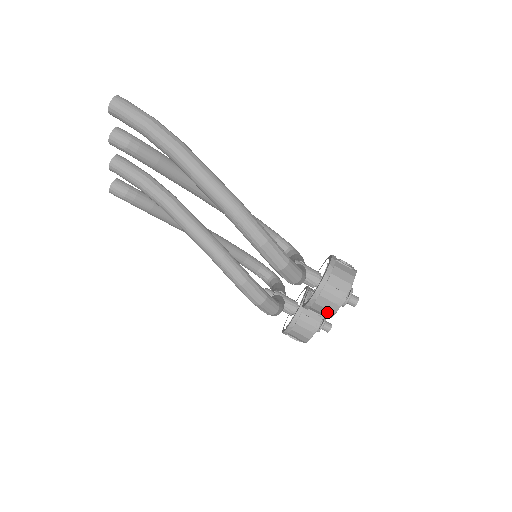
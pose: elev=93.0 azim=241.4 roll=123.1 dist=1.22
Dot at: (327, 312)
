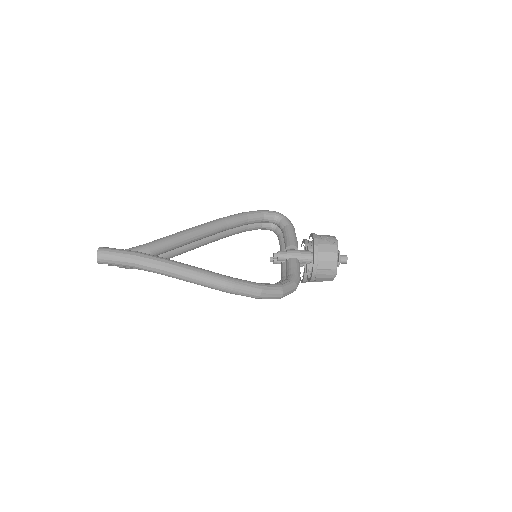
Dot at: occluded
